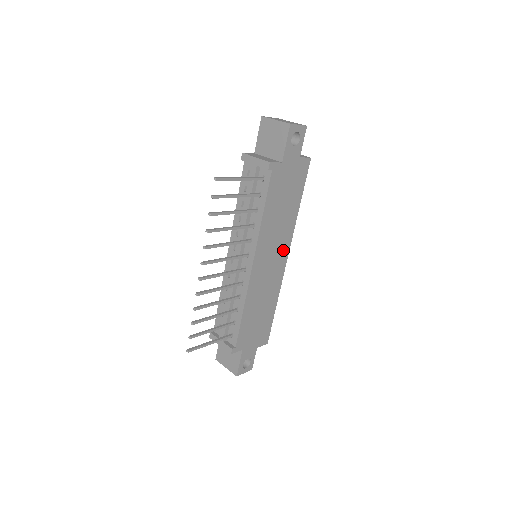
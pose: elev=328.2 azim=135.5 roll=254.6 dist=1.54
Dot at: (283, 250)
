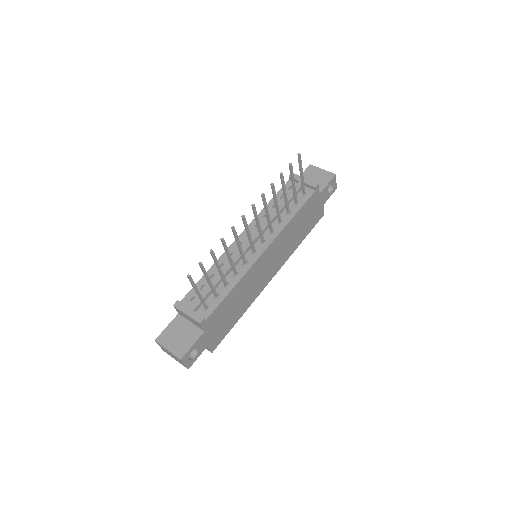
Dot at: (276, 266)
